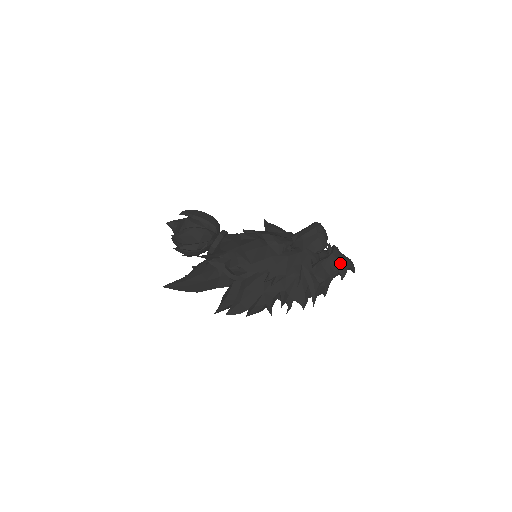
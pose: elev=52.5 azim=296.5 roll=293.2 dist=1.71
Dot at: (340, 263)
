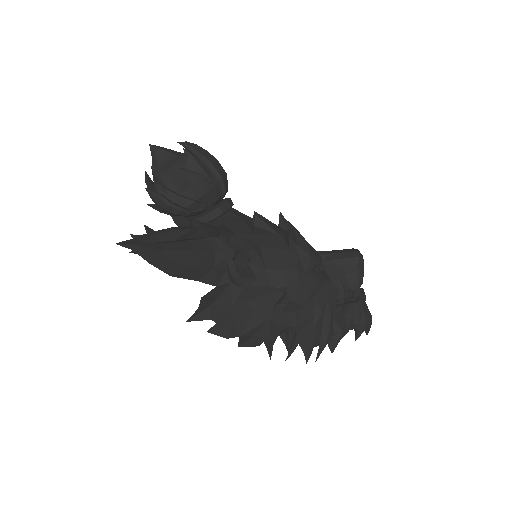
Dot at: (364, 316)
